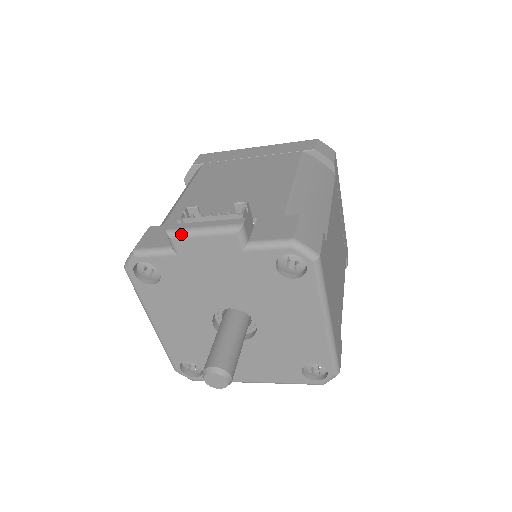
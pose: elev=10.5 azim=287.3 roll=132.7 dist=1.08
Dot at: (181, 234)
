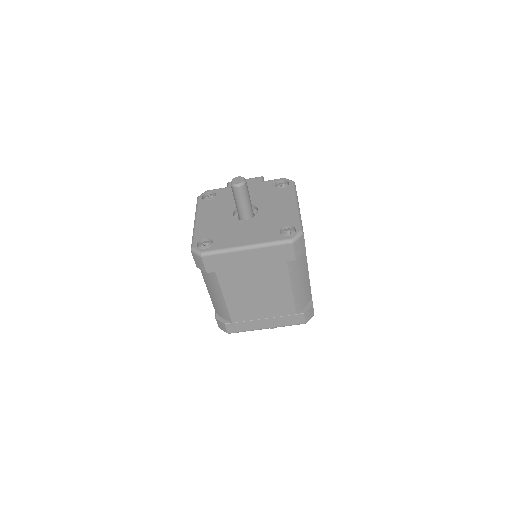
Dot at: occluded
